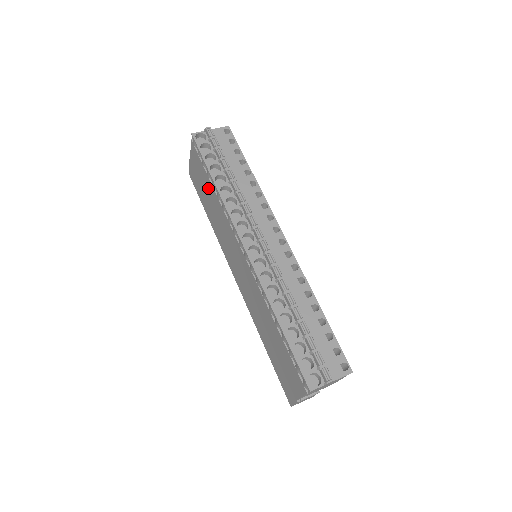
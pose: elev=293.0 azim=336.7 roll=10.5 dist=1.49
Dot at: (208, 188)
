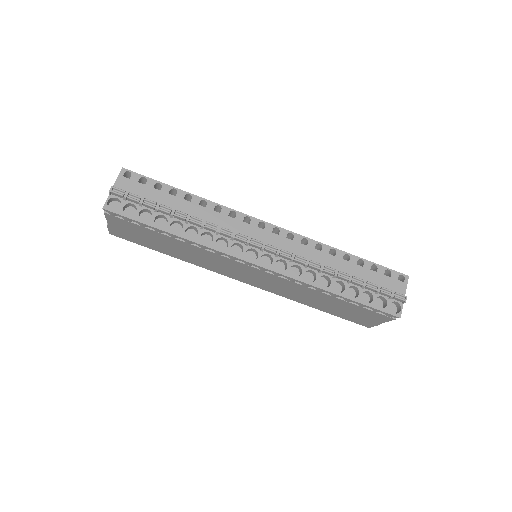
Dot at: (163, 240)
